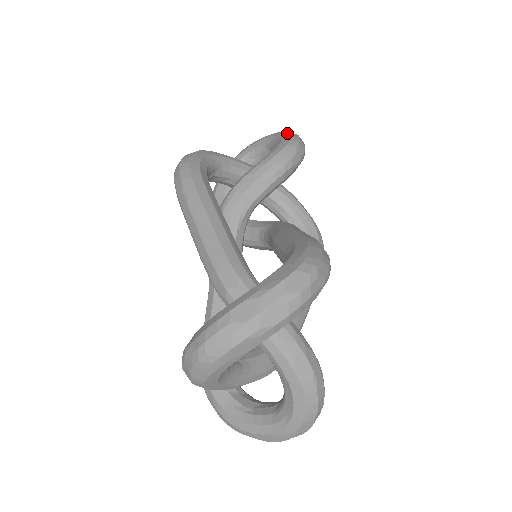
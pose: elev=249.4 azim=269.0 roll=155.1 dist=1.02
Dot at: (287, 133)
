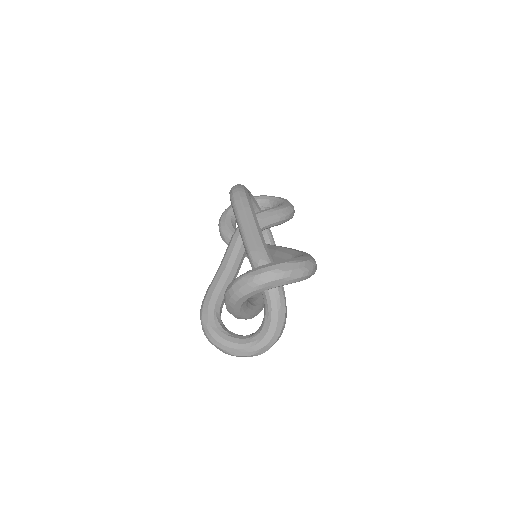
Dot at: (287, 200)
